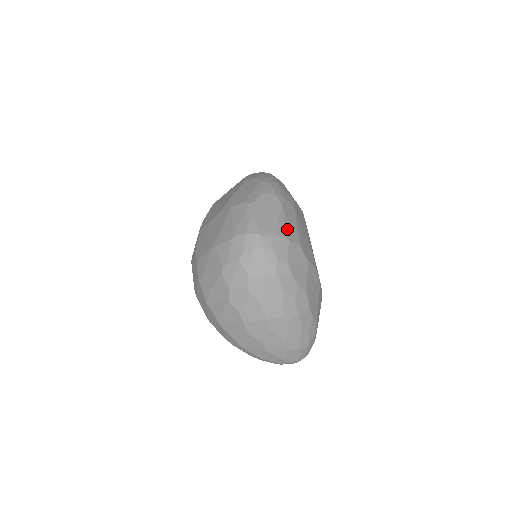
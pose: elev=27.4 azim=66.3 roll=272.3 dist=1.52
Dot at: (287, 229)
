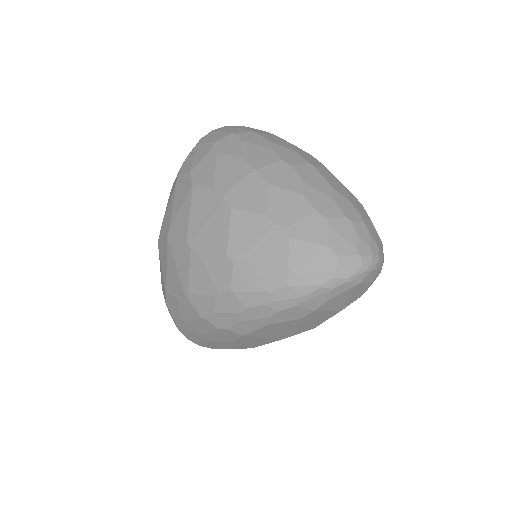
Dot at: occluded
